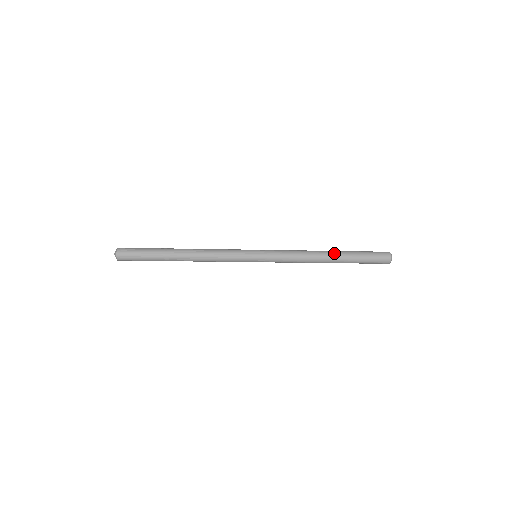
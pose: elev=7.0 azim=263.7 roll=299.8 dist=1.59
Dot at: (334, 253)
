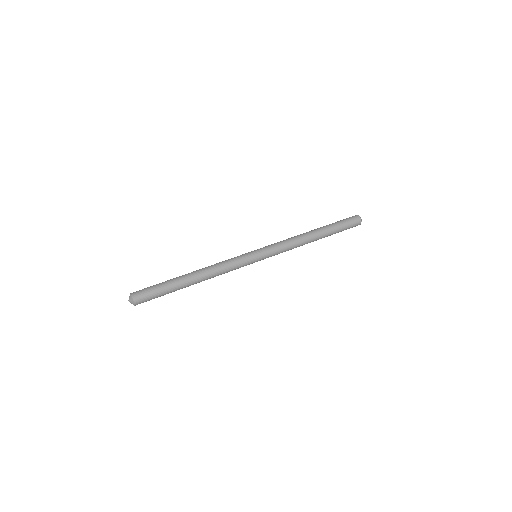
Dot at: (320, 238)
